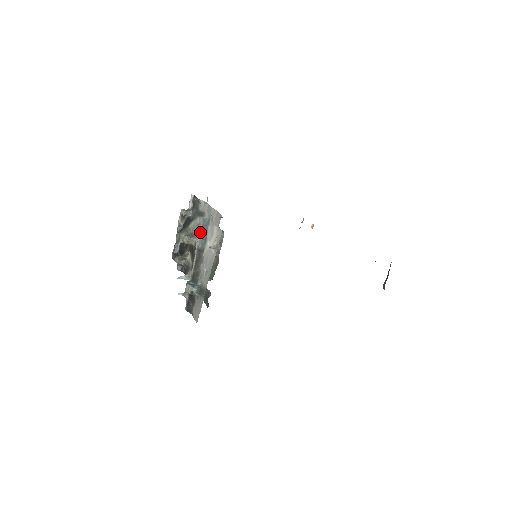
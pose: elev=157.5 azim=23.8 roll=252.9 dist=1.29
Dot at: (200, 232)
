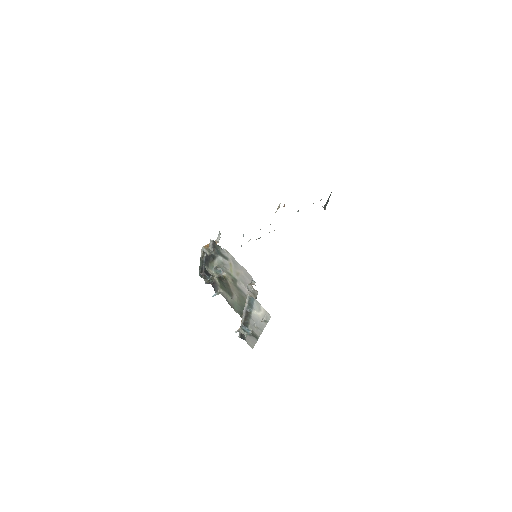
Dot at: (247, 303)
